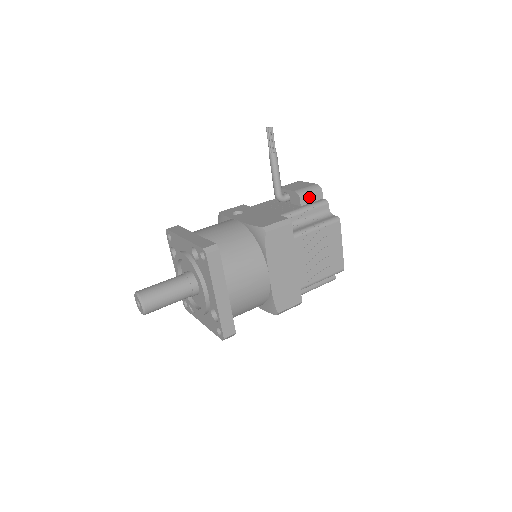
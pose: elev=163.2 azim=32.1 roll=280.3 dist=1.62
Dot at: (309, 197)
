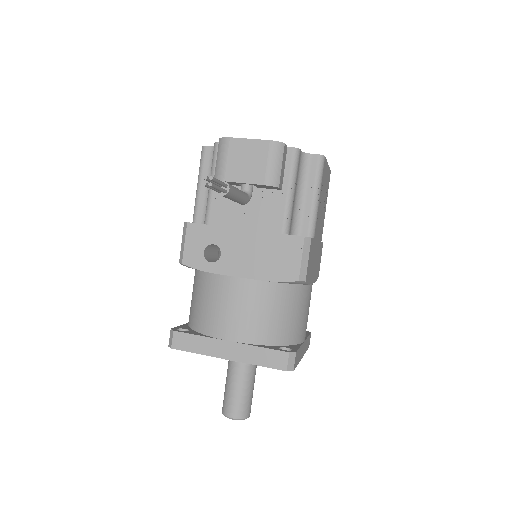
Dot at: (282, 171)
